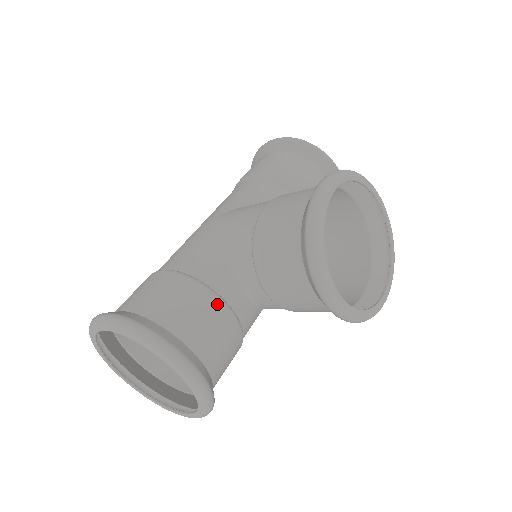
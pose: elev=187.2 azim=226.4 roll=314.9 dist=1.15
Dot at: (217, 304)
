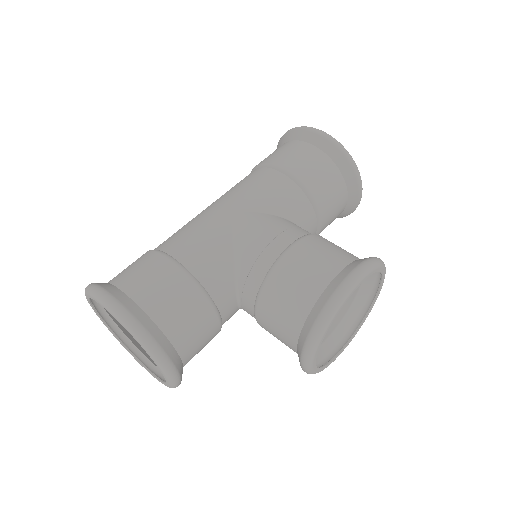
Dot at: (212, 315)
